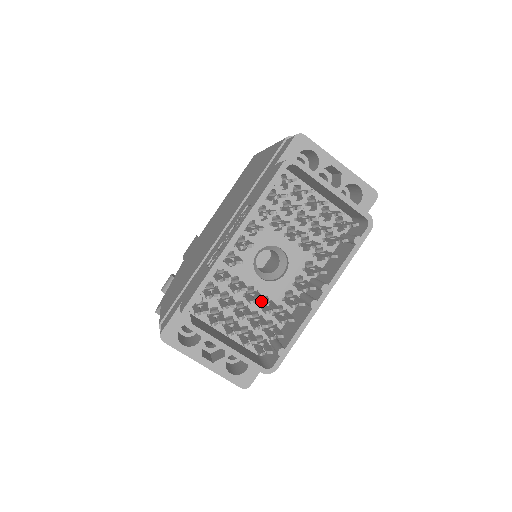
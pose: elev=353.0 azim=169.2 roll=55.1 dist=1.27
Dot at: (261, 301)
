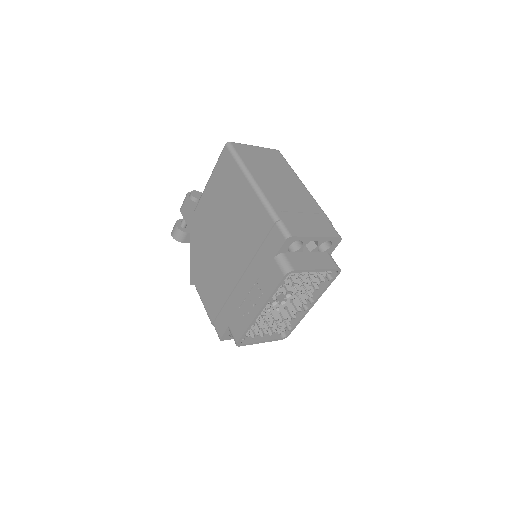
Dot at: occluded
